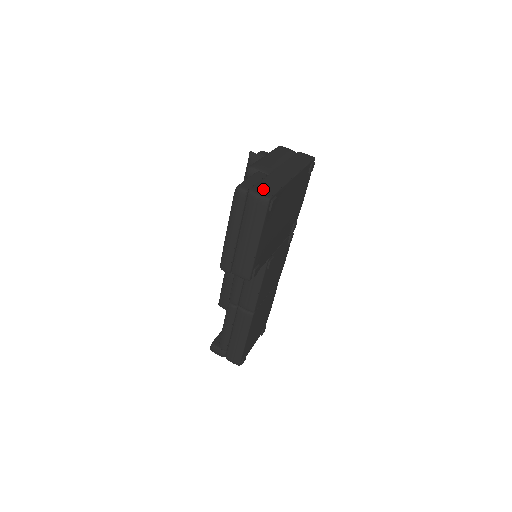
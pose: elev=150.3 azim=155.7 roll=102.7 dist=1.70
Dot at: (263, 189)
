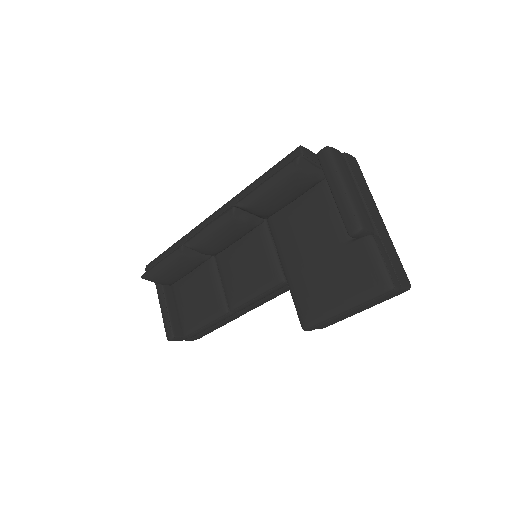
Dot at: (402, 274)
